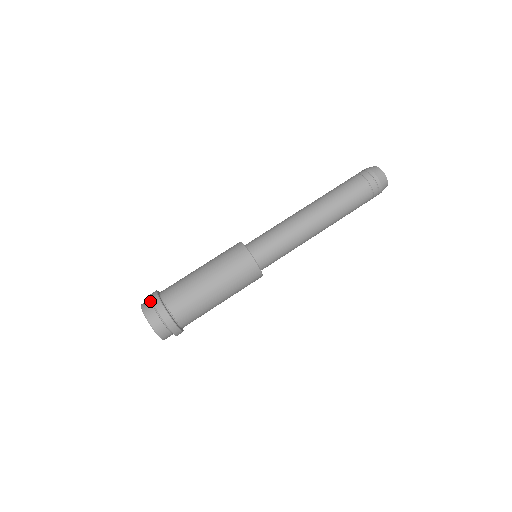
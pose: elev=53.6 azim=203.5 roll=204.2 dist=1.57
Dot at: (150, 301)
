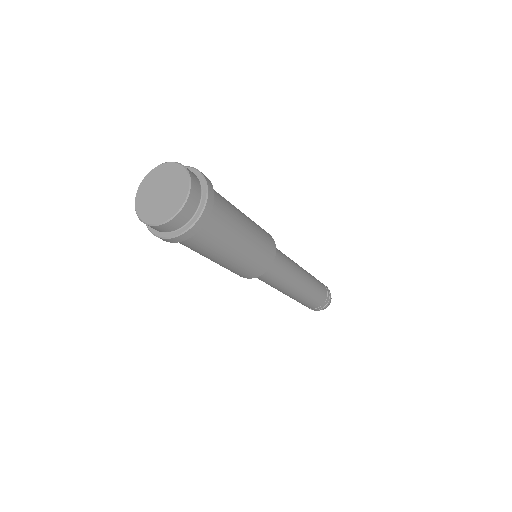
Dot at: occluded
